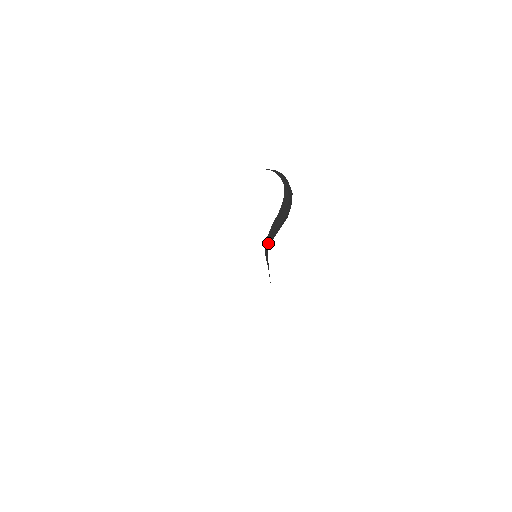
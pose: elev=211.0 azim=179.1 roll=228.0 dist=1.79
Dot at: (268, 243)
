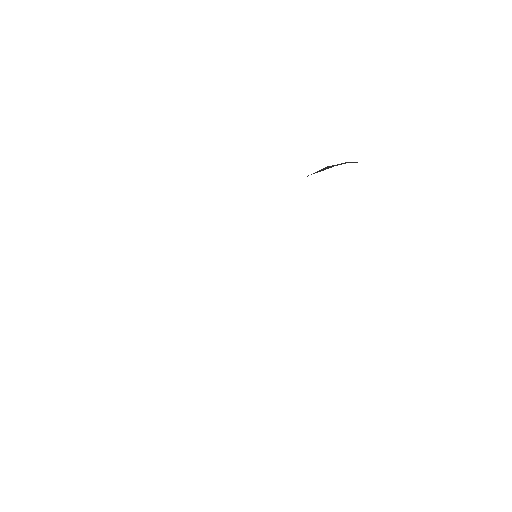
Dot at: occluded
